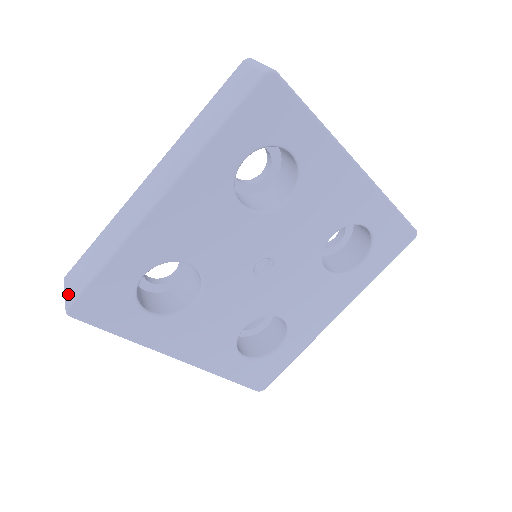
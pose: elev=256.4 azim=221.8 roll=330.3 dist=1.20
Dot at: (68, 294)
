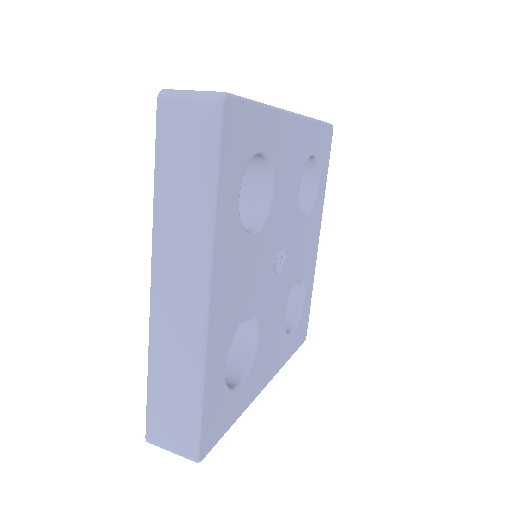
Dot at: (179, 448)
